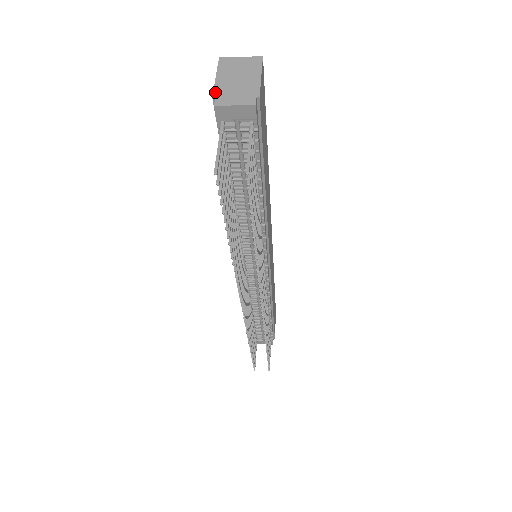
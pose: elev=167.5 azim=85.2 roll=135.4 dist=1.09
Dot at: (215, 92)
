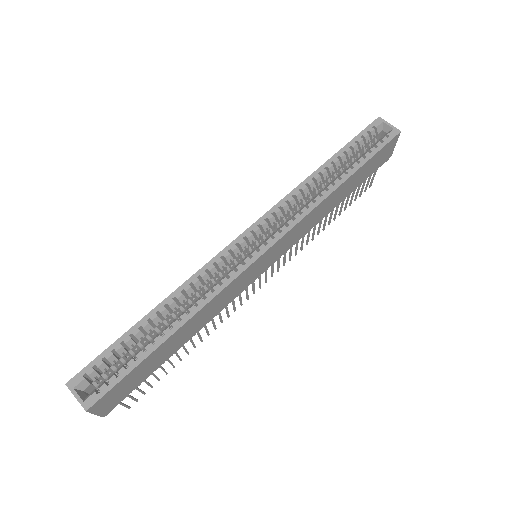
Dot at: occluded
